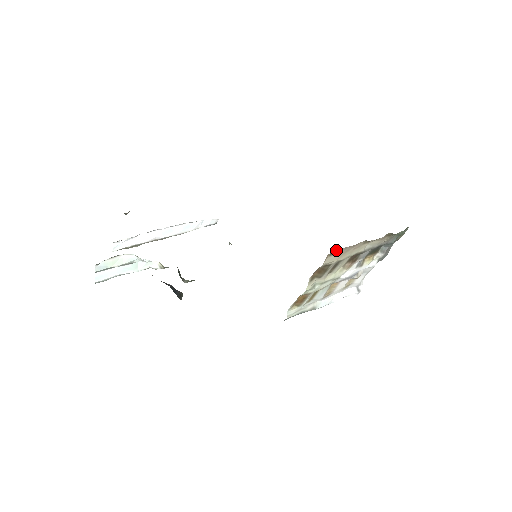
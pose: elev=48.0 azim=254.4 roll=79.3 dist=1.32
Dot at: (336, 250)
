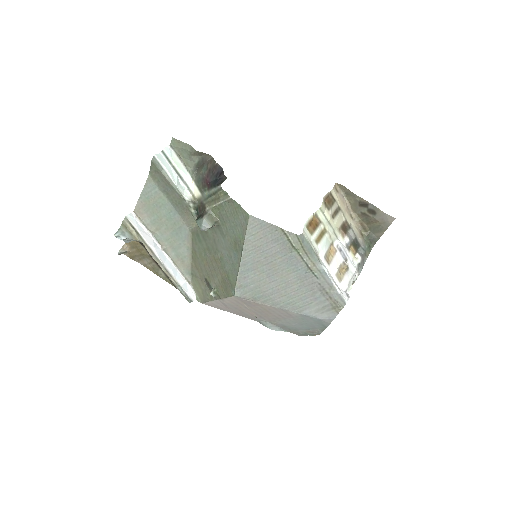
Dot at: (339, 189)
